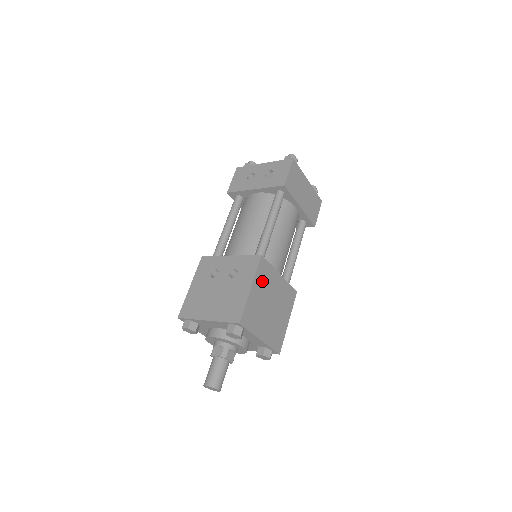
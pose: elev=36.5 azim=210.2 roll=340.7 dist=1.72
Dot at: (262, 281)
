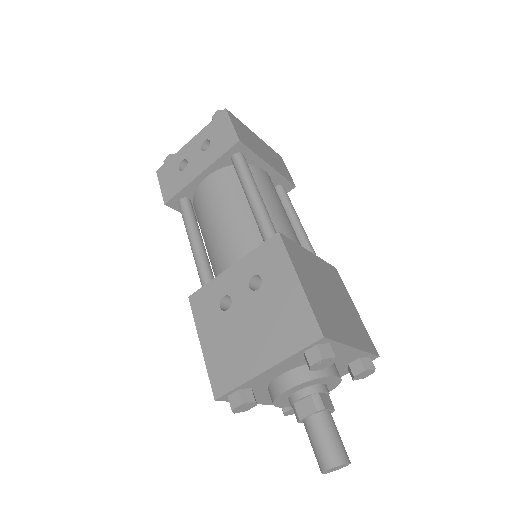
Dot at: (302, 267)
